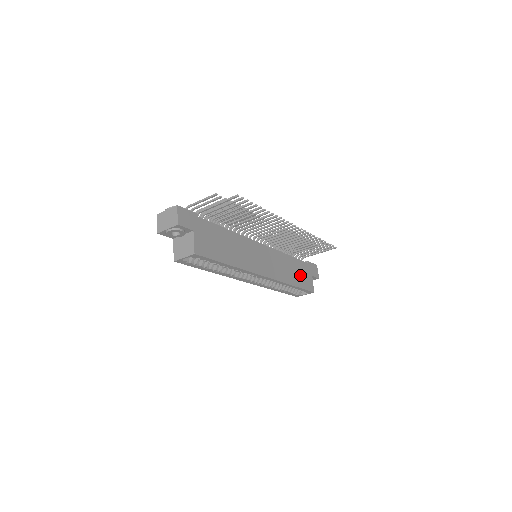
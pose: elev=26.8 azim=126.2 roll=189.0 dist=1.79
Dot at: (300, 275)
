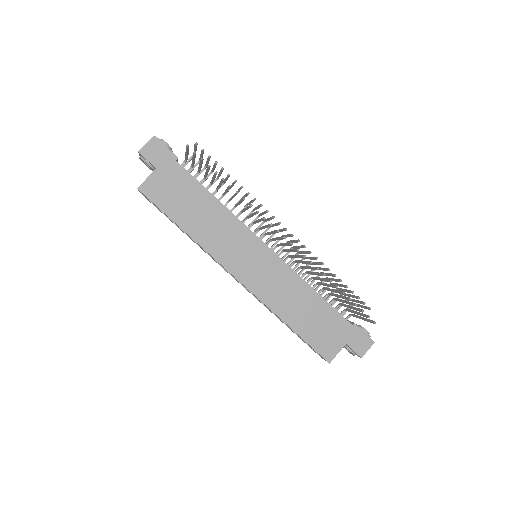
Dot at: (317, 325)
